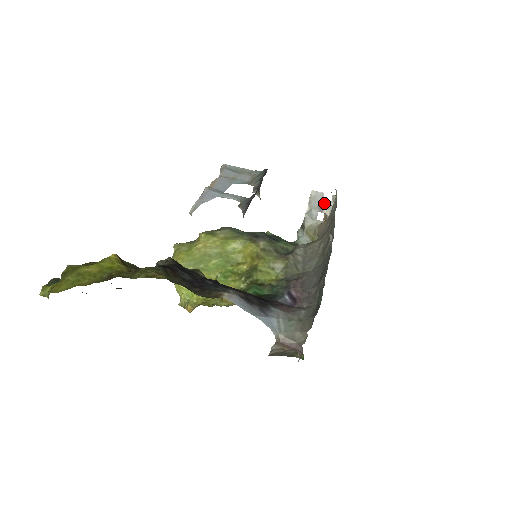
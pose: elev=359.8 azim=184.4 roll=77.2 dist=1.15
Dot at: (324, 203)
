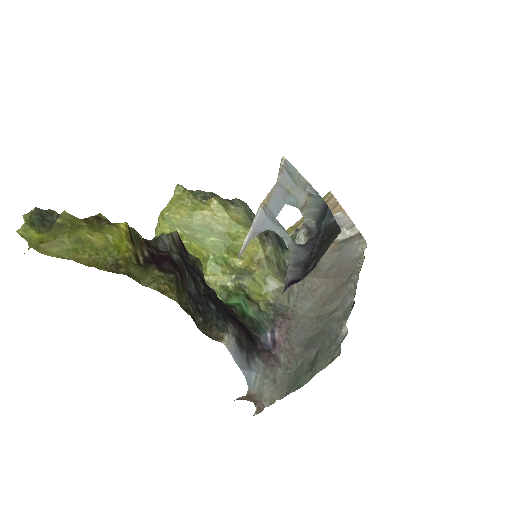
Dot at: (342, 227)
